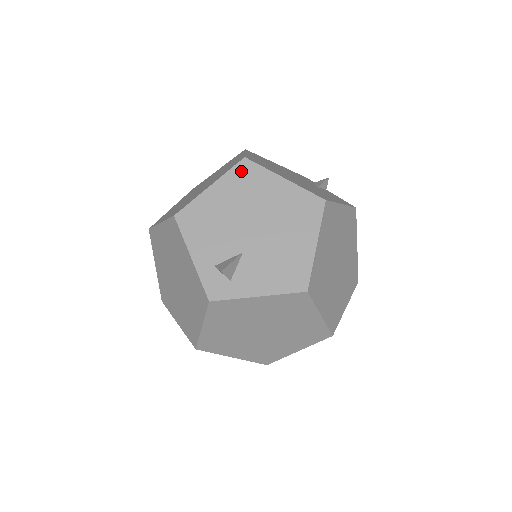
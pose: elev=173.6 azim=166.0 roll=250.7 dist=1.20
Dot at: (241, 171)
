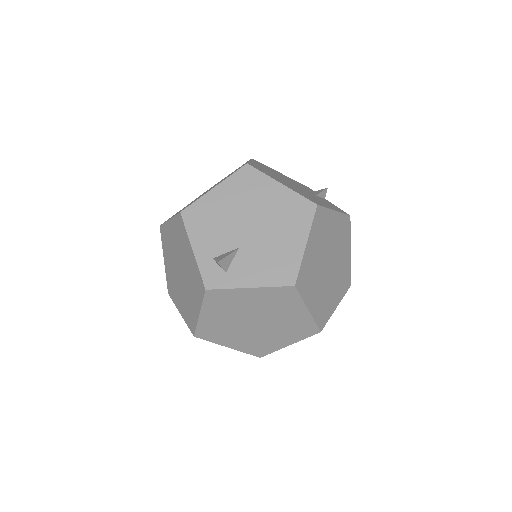
Dot at: (243, 175)
